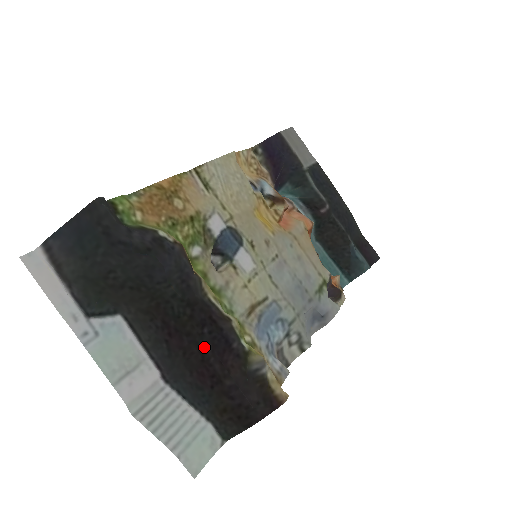
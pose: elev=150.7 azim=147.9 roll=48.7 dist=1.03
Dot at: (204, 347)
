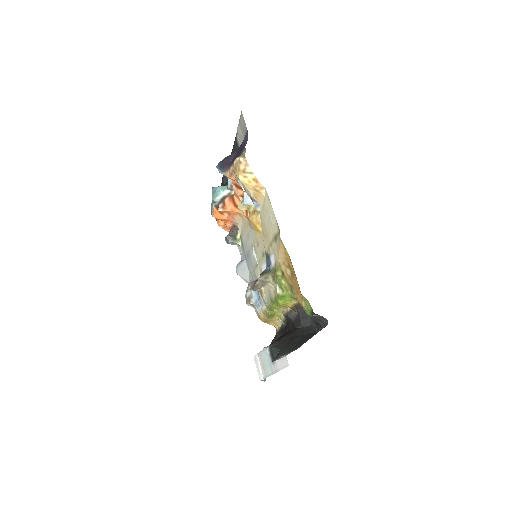
Dot at: occluded
